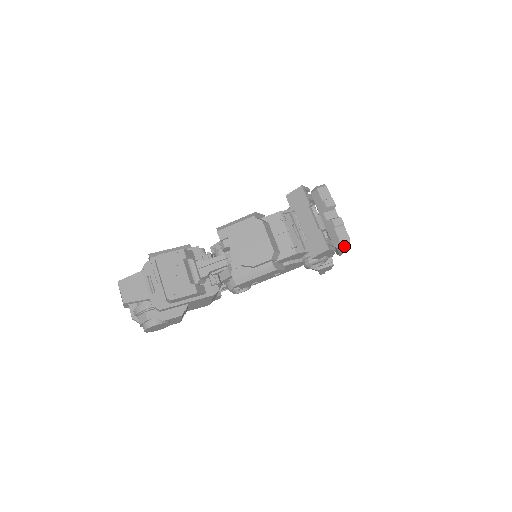
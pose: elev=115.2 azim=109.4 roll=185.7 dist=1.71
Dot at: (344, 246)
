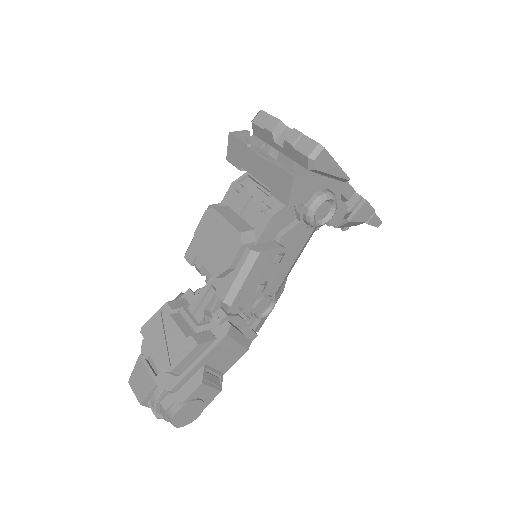
Dot at: (326, 160)
